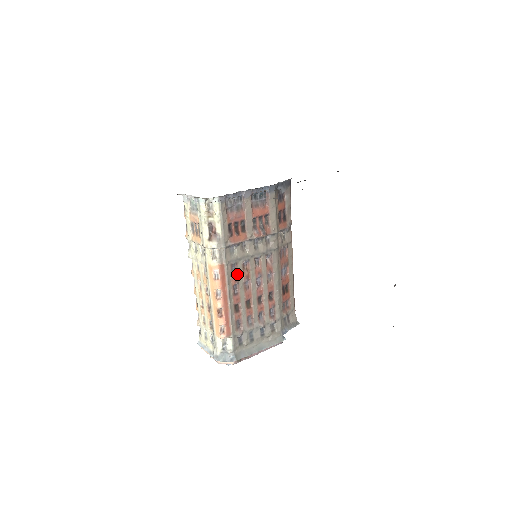
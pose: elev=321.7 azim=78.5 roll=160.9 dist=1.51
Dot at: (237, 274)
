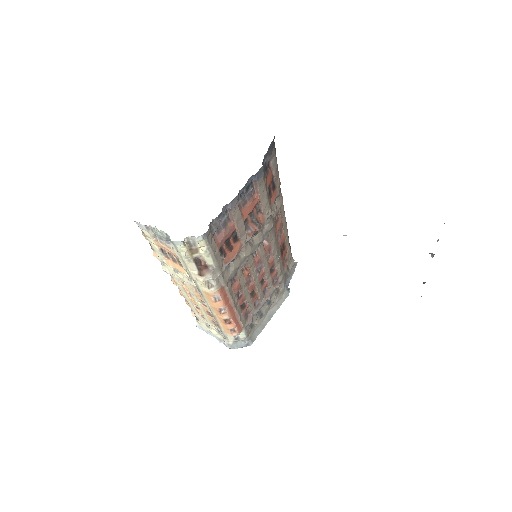
Dot at: (237, 281)
